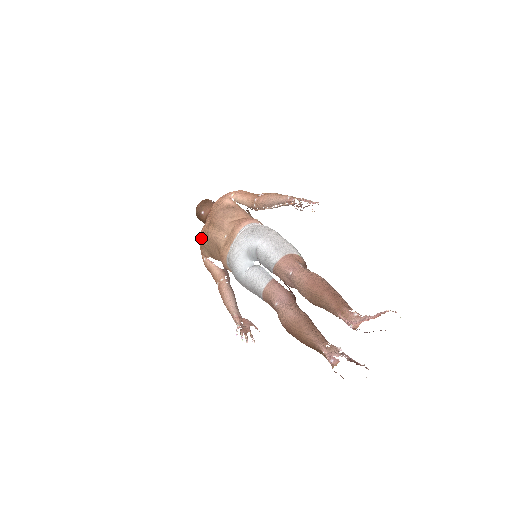
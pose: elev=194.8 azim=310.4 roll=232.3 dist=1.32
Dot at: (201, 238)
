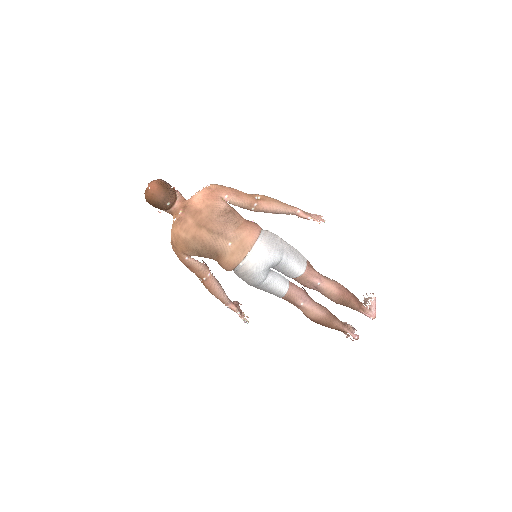
Dot at: (188, 241)
